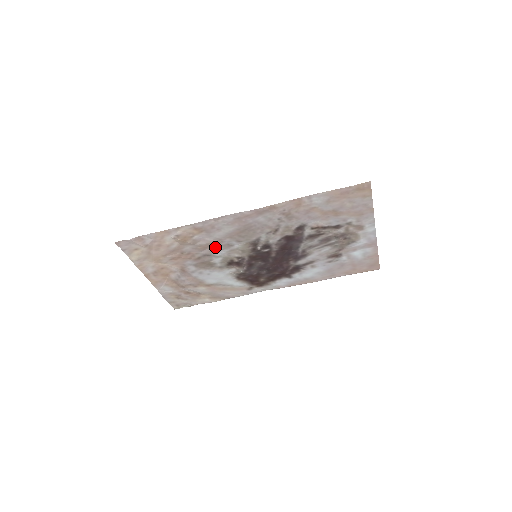
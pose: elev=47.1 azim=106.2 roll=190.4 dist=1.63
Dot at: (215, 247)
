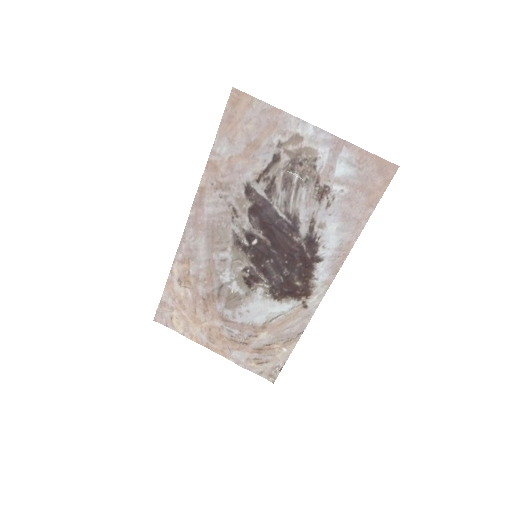
Dot at: (216, 272)
